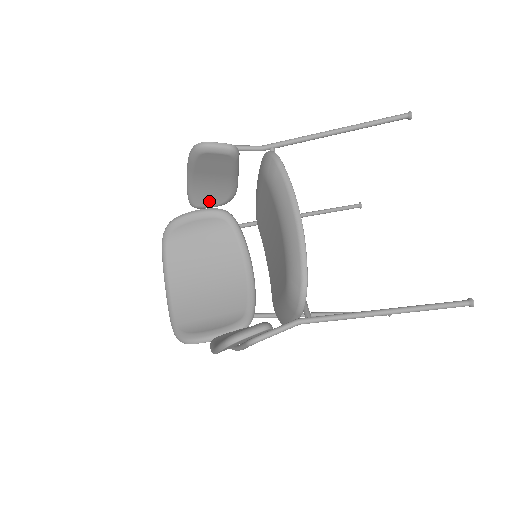
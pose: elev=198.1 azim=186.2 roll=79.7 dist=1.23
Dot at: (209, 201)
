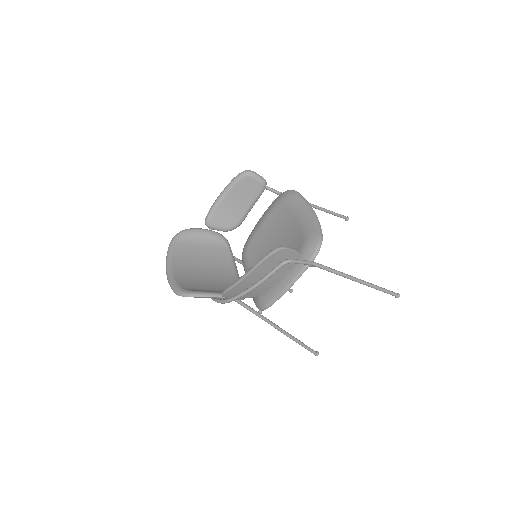
Dot at: (221, 222)
